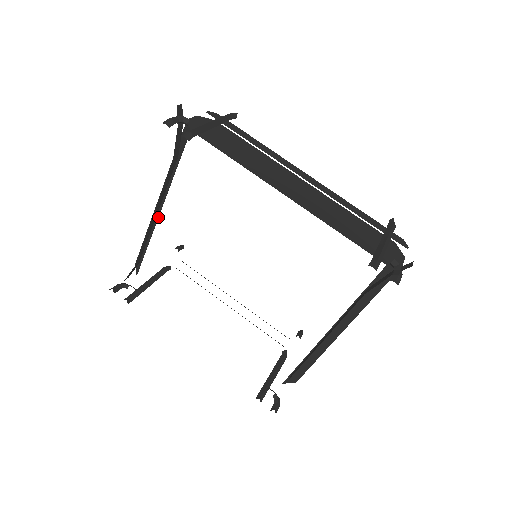
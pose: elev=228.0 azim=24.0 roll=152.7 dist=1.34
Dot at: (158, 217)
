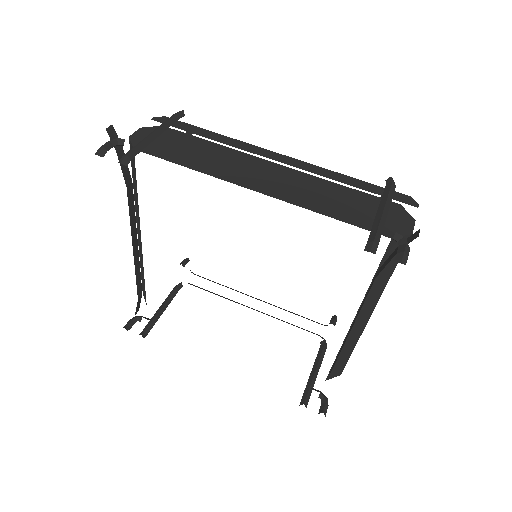
Dot at: (141, 245)
